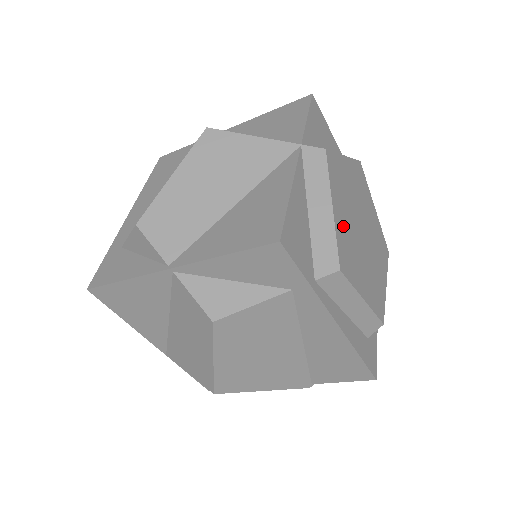
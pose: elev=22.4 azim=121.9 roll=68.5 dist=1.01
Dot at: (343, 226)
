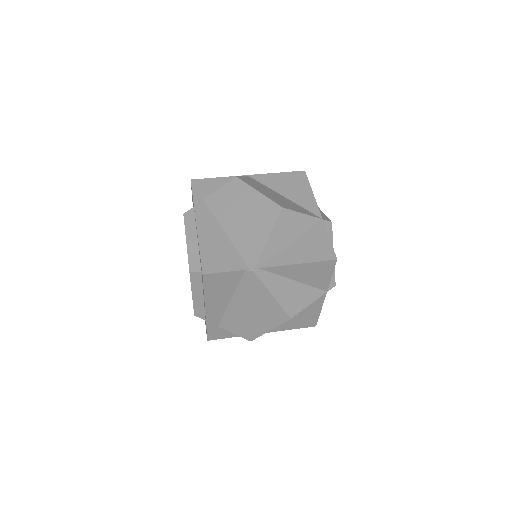
Dot at: occluded
